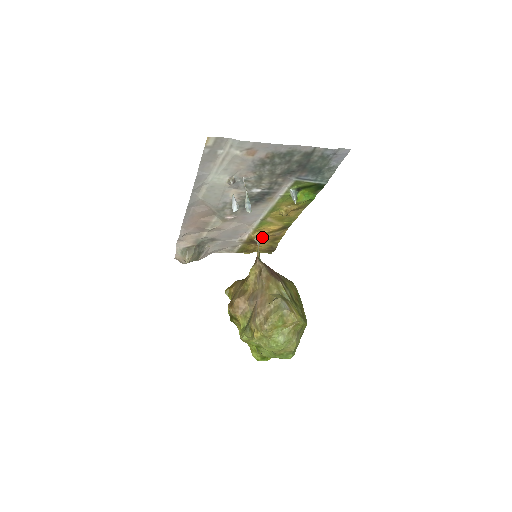
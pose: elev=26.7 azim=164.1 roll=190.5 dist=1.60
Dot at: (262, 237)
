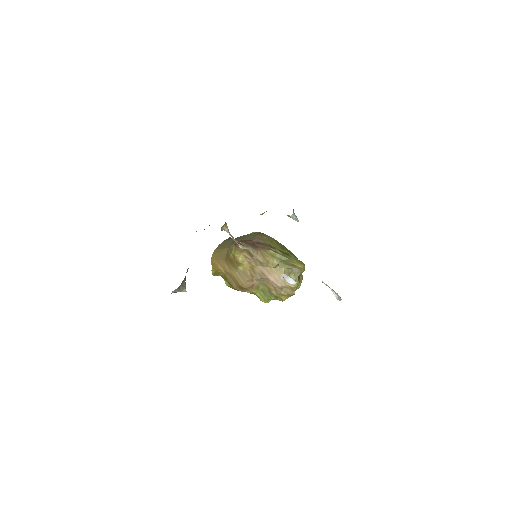
Dot at: (226, 224)
